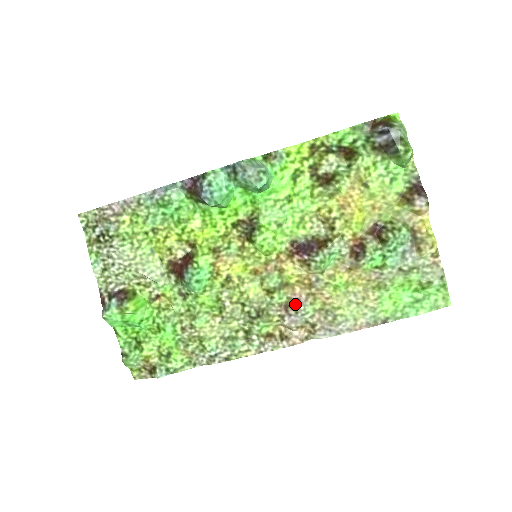
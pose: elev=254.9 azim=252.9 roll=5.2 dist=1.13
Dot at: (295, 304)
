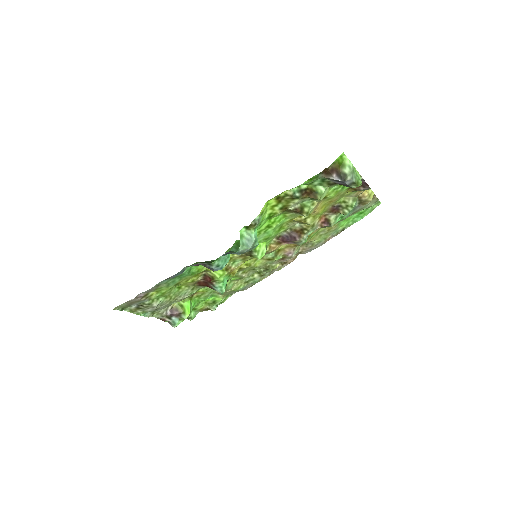
Dot at: (289, 256)
